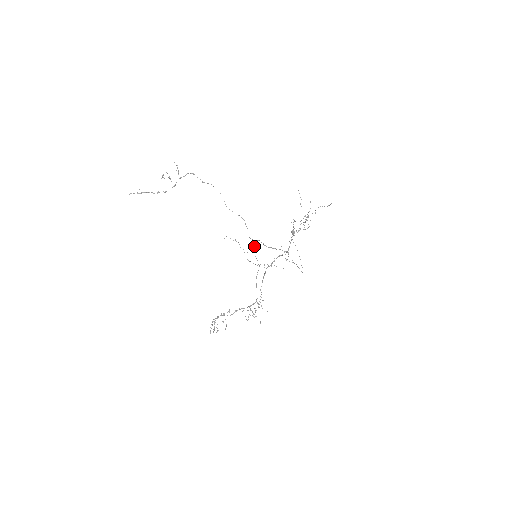
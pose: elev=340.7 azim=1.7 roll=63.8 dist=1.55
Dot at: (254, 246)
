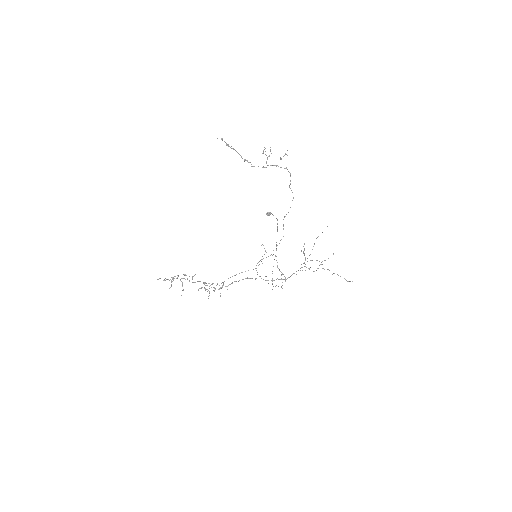
Dot at: (268, 256)
